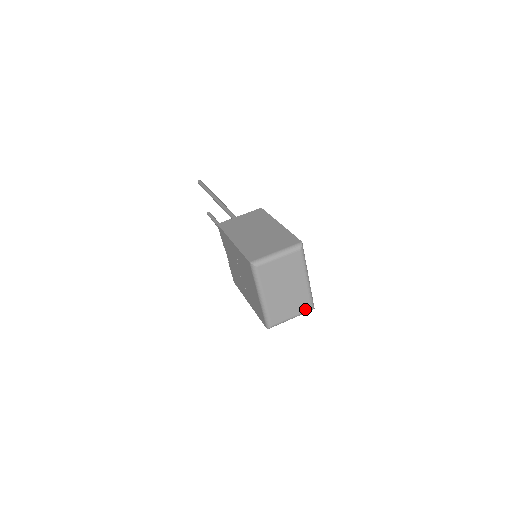
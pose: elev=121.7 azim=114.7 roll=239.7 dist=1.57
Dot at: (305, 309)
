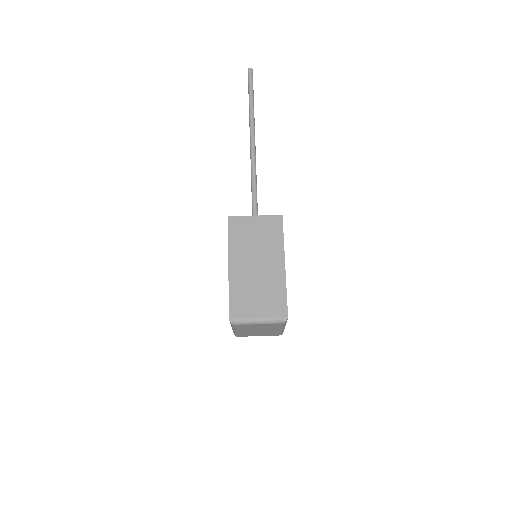
Dot at: (273, 335)
